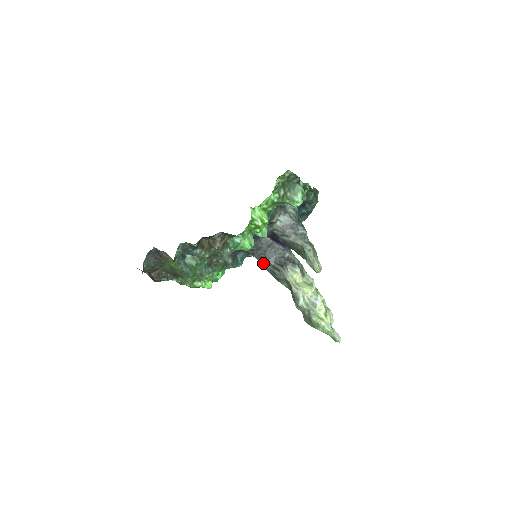
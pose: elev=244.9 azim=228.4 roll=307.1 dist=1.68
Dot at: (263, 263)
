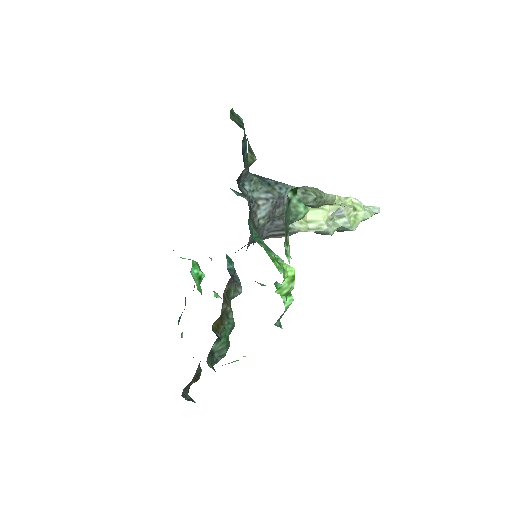
Dot at: occluded
